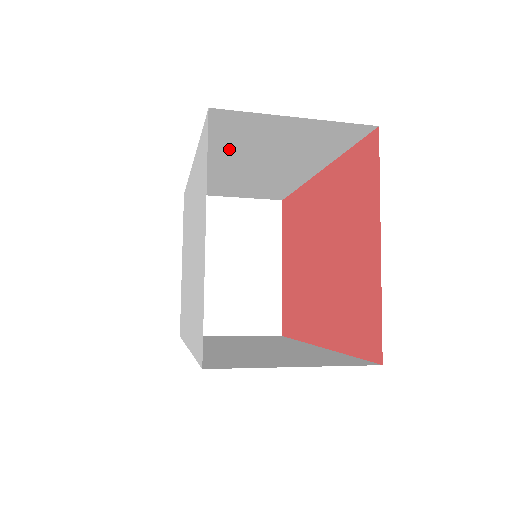
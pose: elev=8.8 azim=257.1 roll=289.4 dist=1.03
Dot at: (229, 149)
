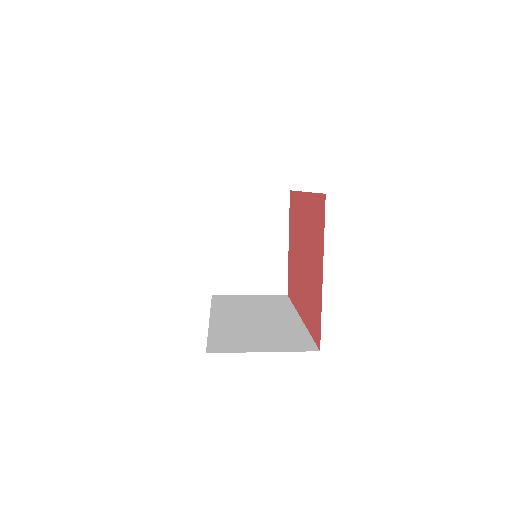
Dot at: occluded
